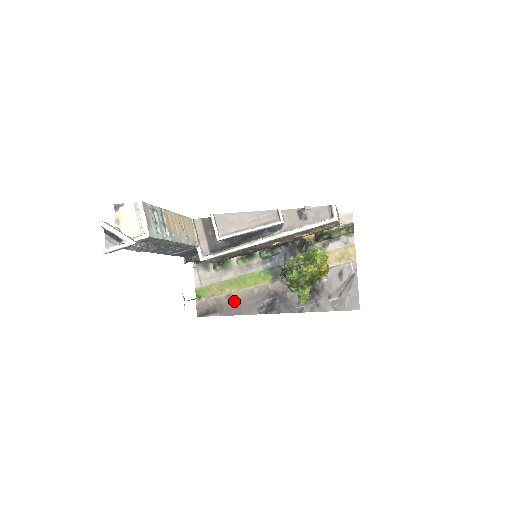
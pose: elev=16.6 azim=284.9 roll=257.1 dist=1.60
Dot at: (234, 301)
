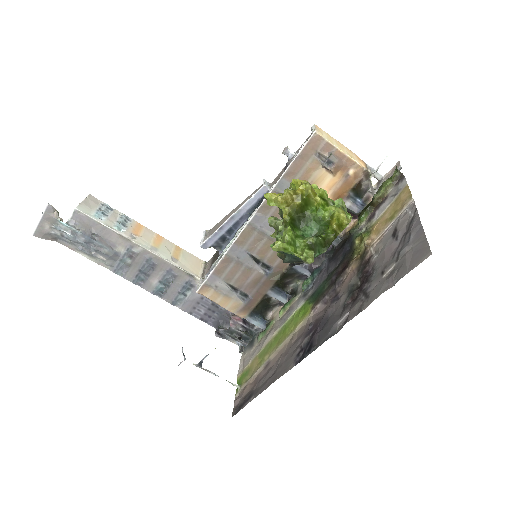
Dot at: (271, 367)
